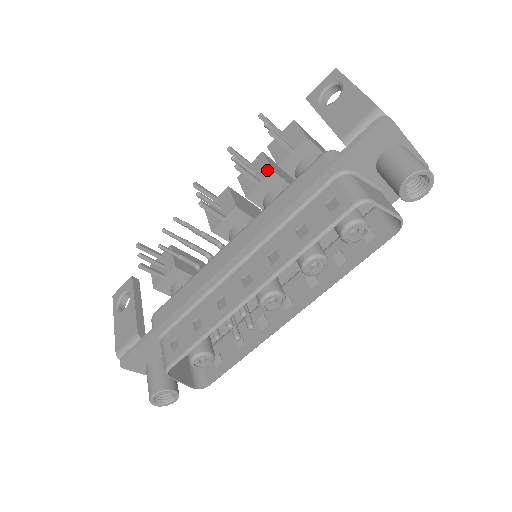
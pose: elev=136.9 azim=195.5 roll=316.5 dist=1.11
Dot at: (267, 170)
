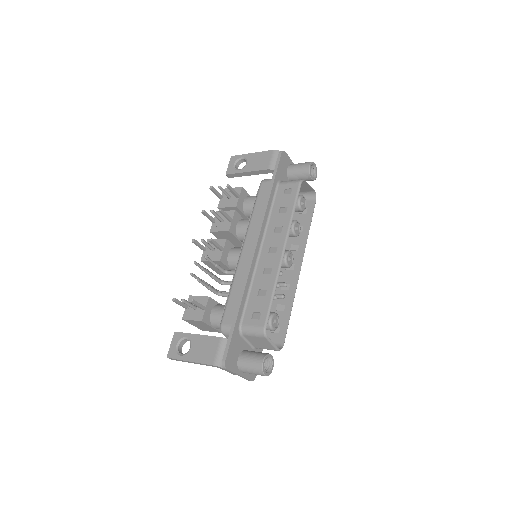
Dot at: (230, 213)
